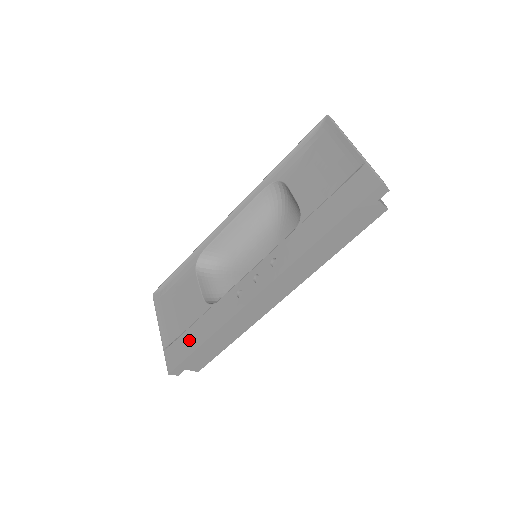
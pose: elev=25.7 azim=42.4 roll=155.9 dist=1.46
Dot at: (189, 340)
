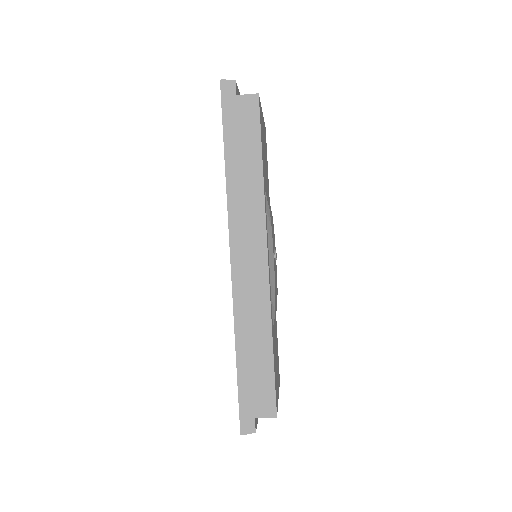
Dot at: occluded
